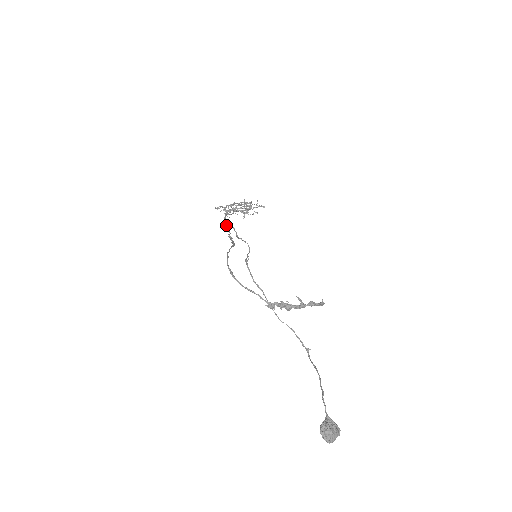
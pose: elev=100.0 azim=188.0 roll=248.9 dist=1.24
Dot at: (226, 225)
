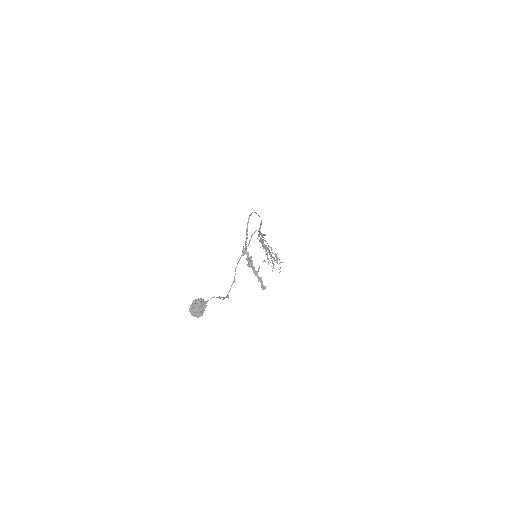
Dot at: (259, 236)
